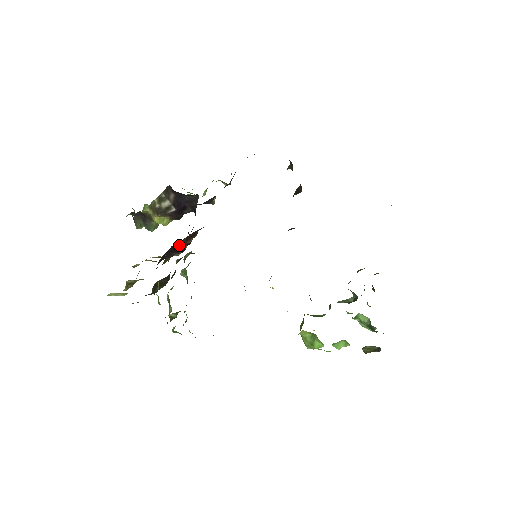
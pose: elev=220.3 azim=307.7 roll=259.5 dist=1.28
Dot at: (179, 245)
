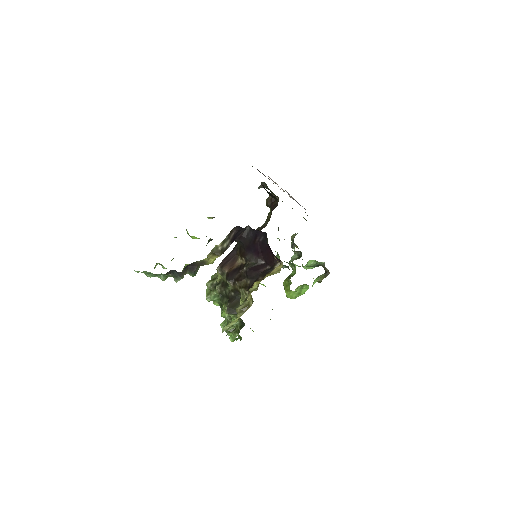
Dot at: (254, 265)
